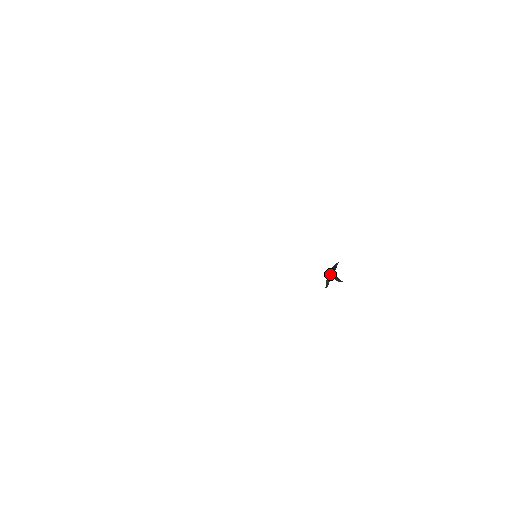
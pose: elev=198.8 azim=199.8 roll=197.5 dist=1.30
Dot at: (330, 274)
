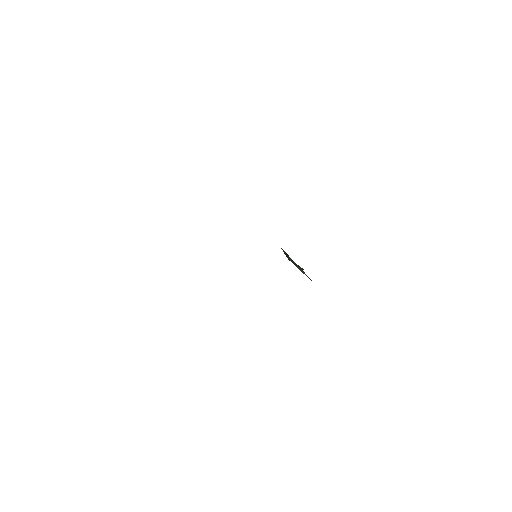
Dot at: (294, 263)
